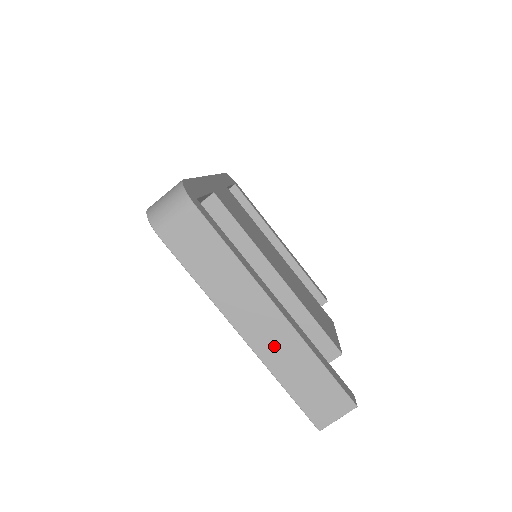
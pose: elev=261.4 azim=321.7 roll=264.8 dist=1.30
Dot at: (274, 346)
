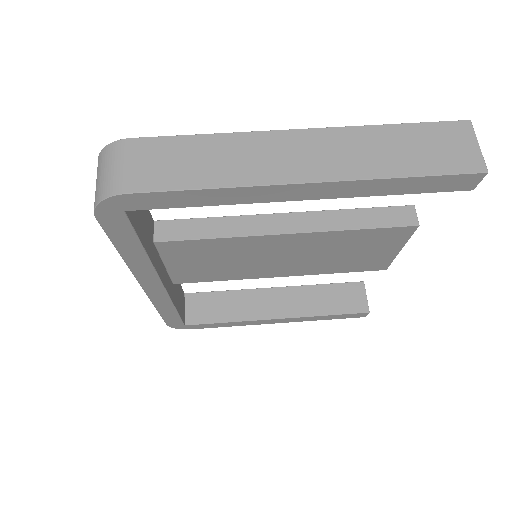
Dot at: (343, 157)
